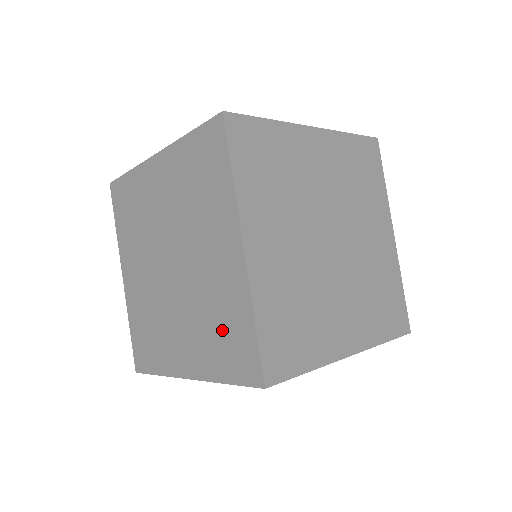
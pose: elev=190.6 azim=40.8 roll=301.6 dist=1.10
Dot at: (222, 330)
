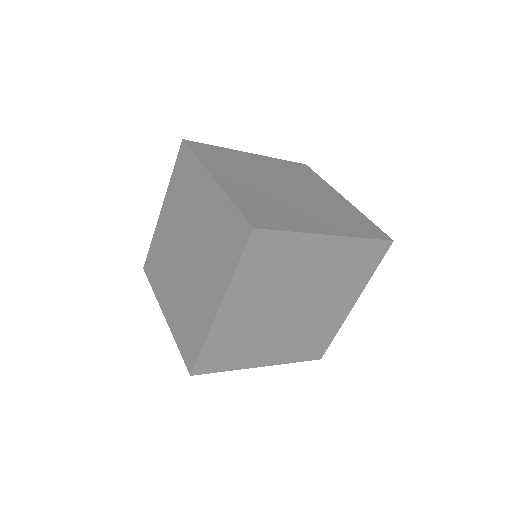
Dot at: (222, 238)
